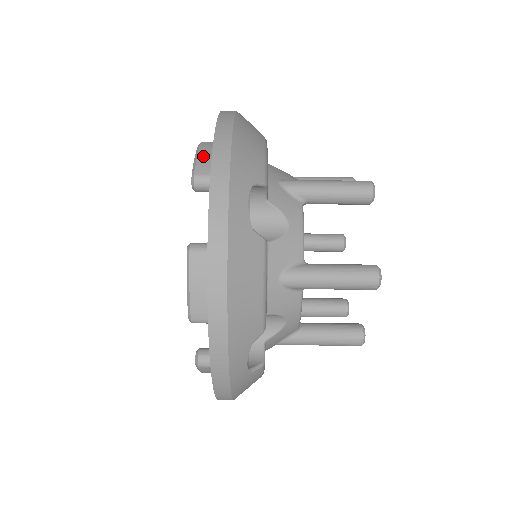
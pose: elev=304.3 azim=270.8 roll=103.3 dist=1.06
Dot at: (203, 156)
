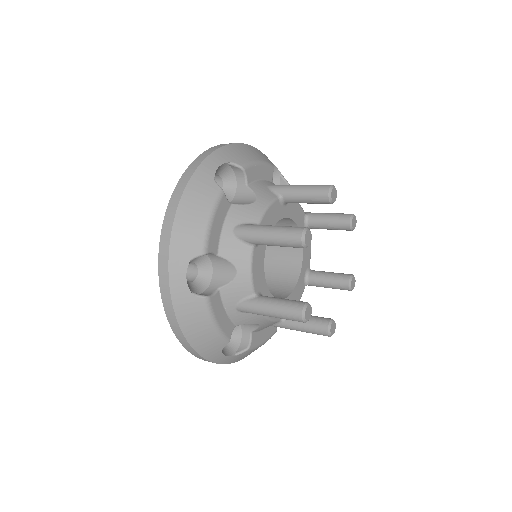
Dot at: occluded
